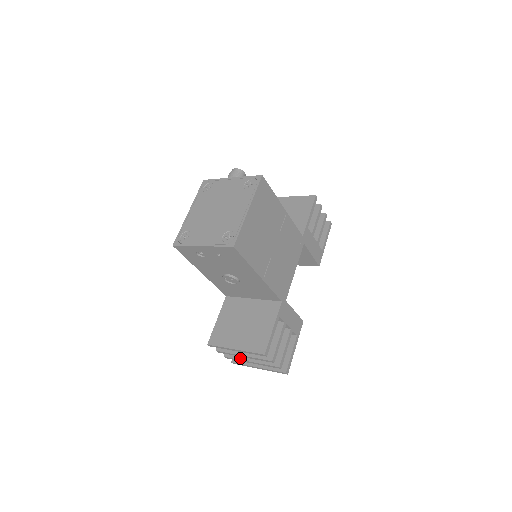
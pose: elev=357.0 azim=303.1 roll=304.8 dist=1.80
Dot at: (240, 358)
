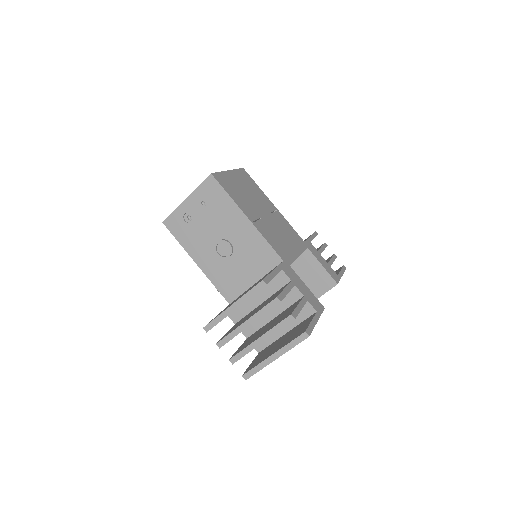
Dot at: (247, 345)
